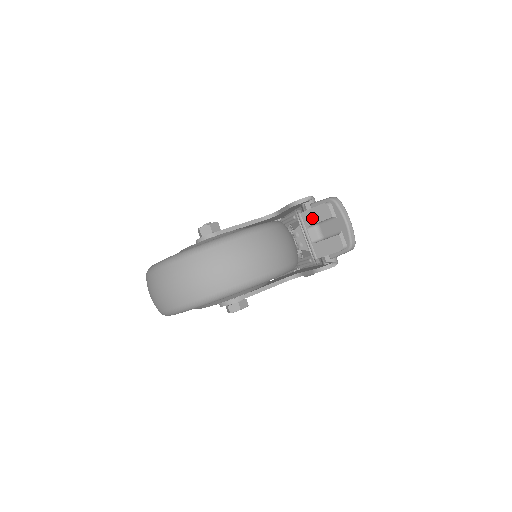
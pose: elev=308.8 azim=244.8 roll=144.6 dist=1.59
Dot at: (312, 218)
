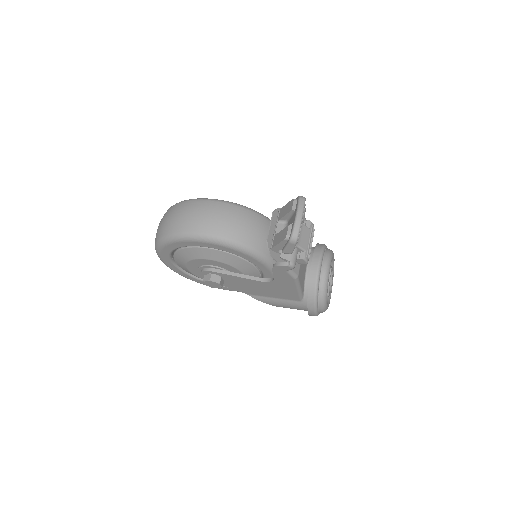
Dot at: (283, 212)
